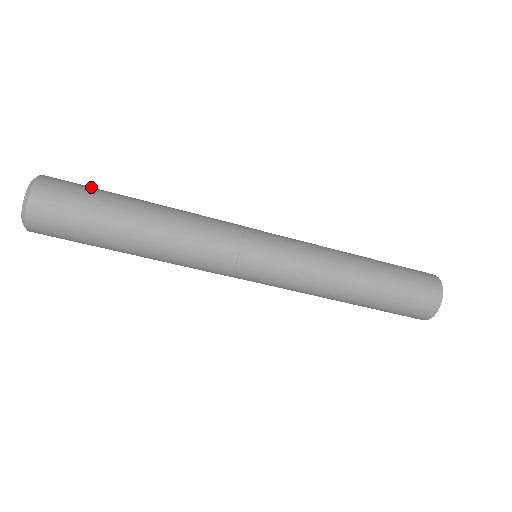
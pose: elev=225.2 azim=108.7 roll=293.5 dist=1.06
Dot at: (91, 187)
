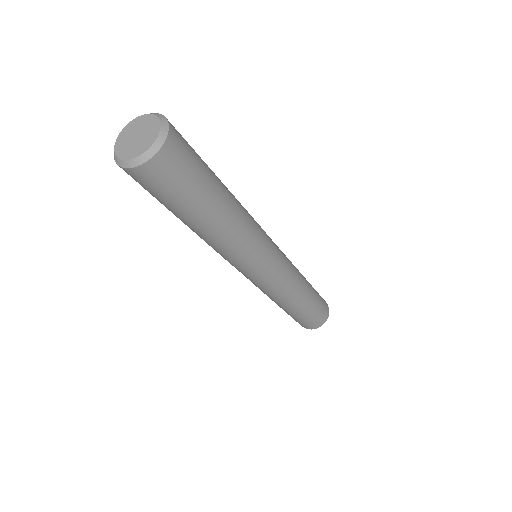
Dot at: (198, 170)
